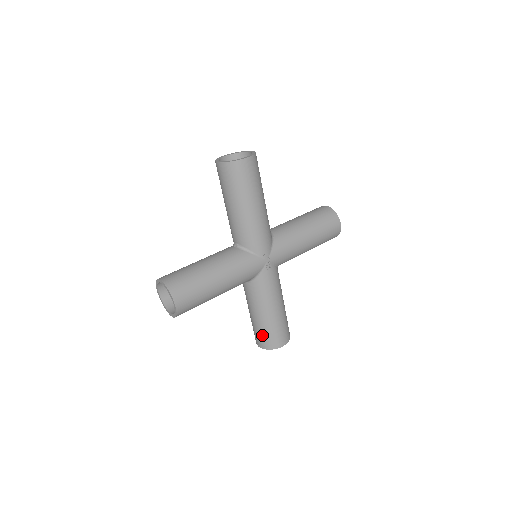
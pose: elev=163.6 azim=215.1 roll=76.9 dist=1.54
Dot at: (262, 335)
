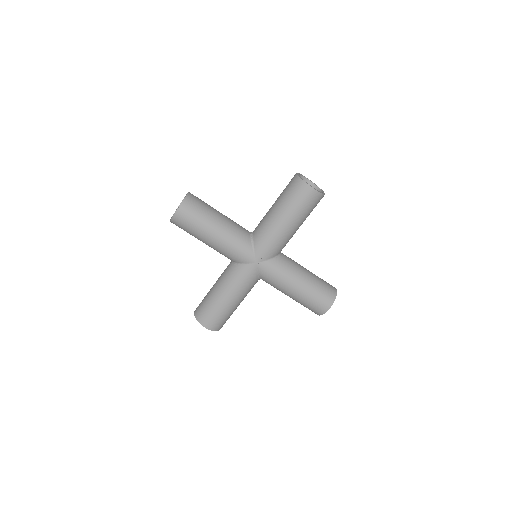
Dot at: (203, 305)
